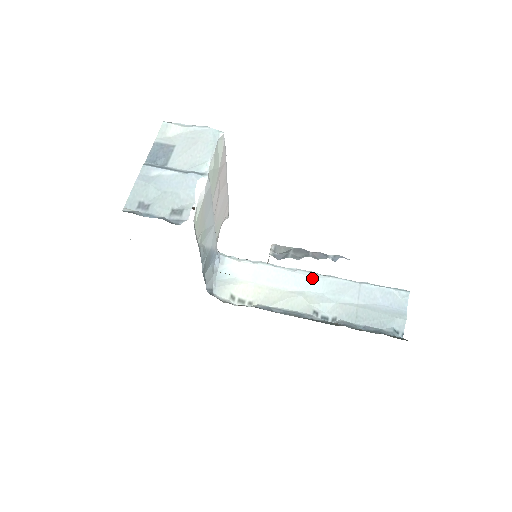
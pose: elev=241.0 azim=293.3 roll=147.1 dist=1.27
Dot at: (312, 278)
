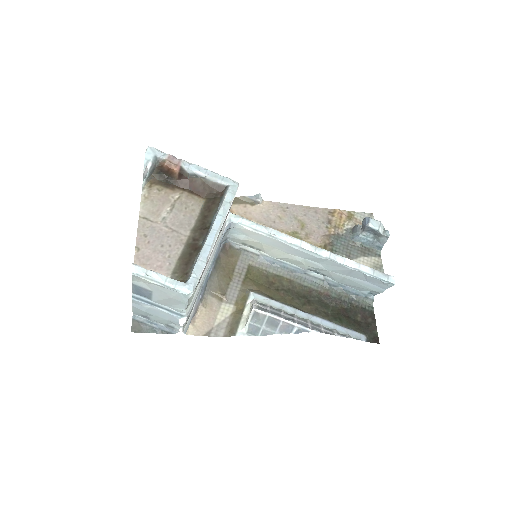
Dot at: (311, 256)
